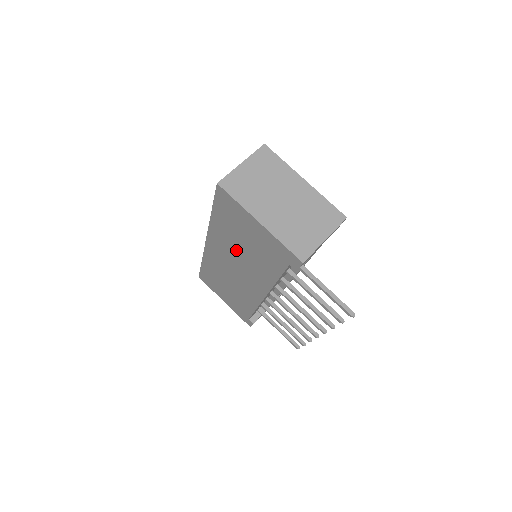
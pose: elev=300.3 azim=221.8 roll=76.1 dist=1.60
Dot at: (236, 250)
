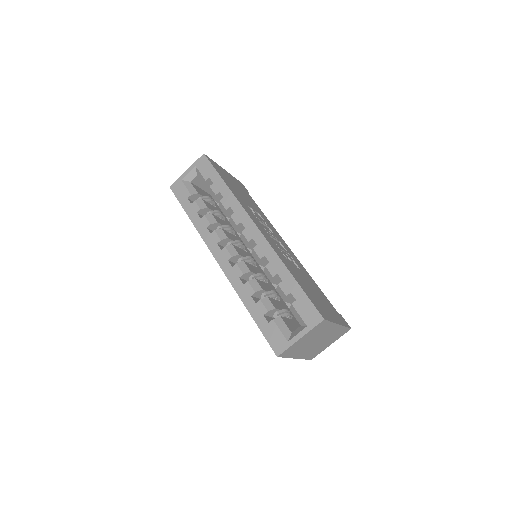
Dot at: occluded
